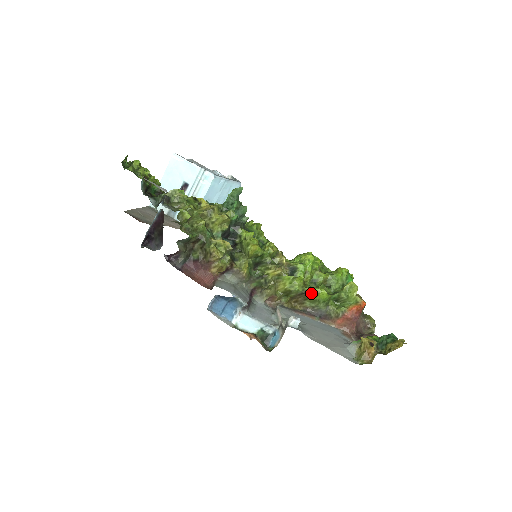
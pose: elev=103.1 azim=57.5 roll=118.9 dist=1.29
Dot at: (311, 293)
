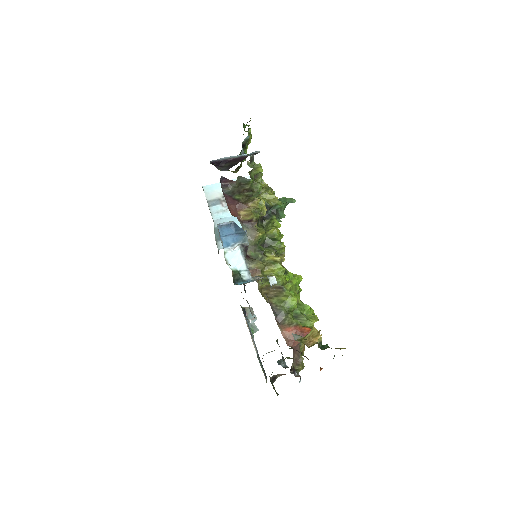
Dot at: (286, 293)
